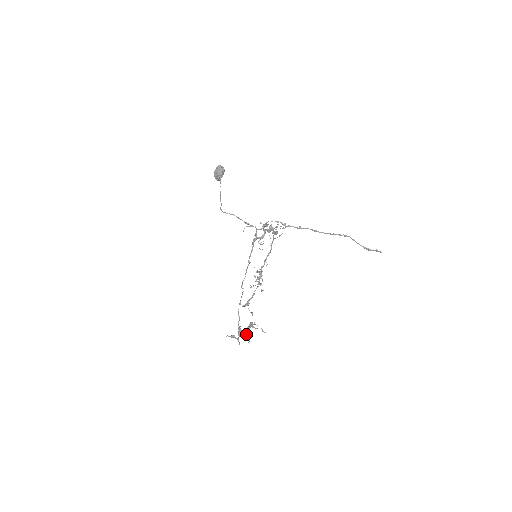
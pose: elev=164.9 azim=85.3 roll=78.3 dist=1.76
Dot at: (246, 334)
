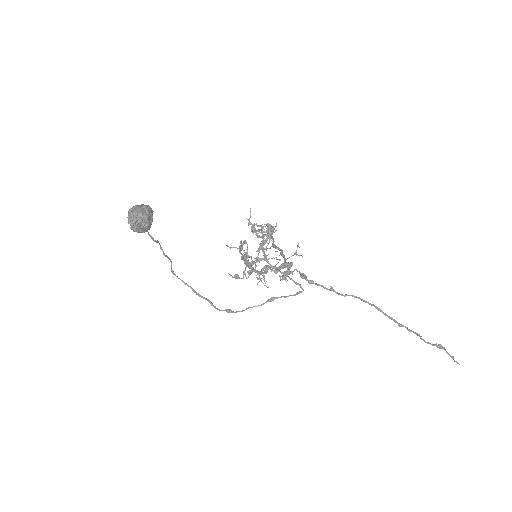
Dot at: (254, 262)
